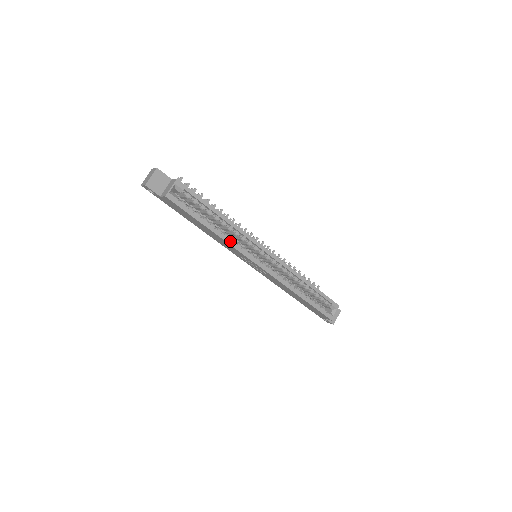
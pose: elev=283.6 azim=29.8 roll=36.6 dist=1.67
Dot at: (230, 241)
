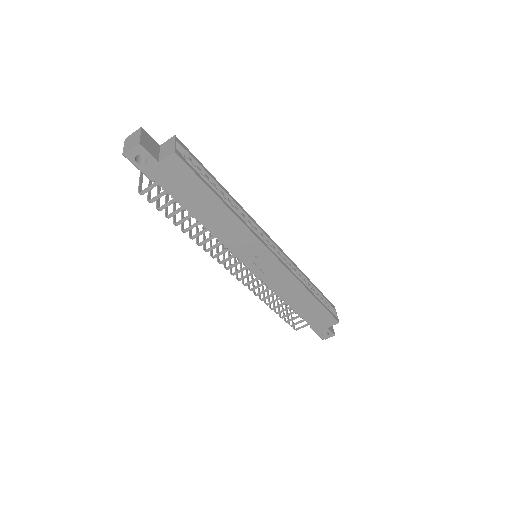
Dot at: (244, 222)
